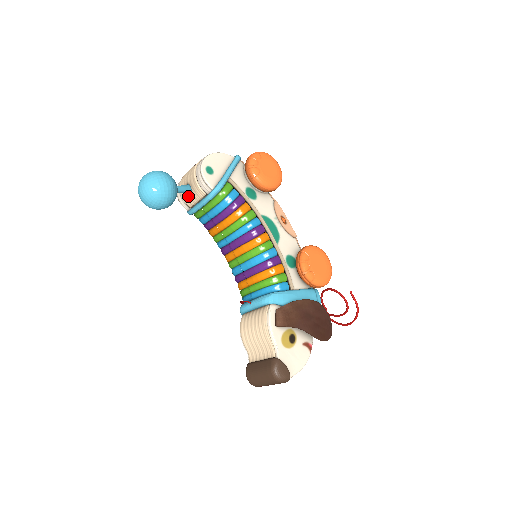
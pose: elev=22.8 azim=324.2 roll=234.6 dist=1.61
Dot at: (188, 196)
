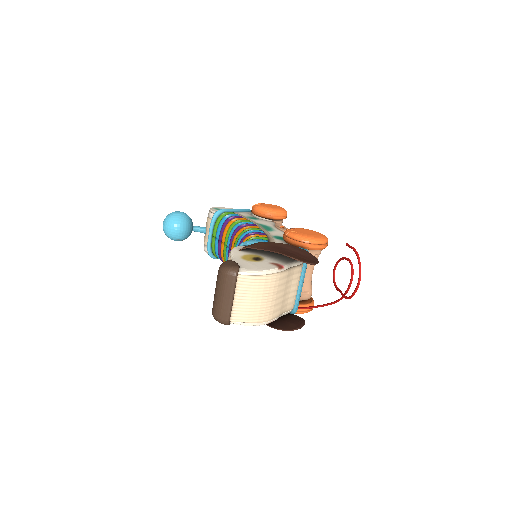
Dot at: (205, 236)
